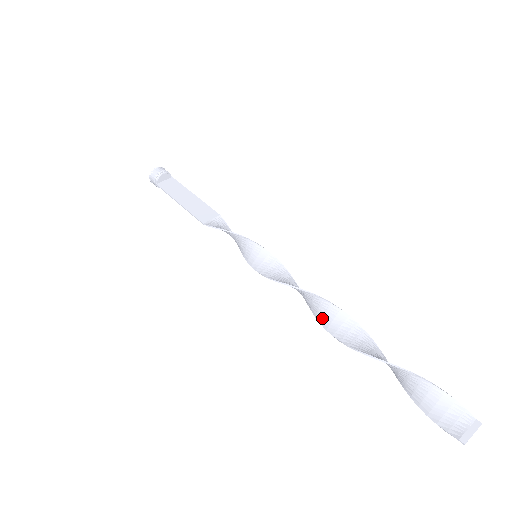
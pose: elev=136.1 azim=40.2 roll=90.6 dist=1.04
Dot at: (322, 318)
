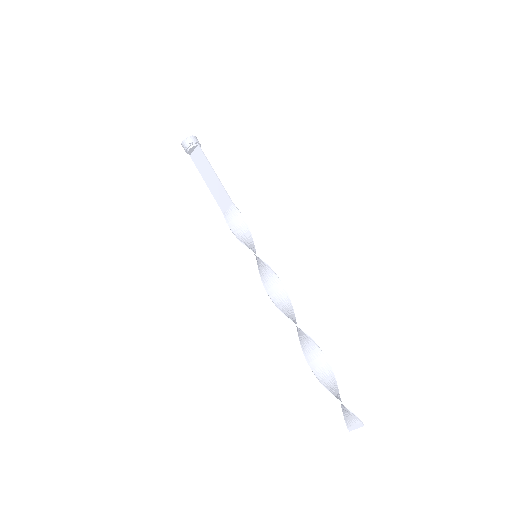
Dot at: (294, 321)
